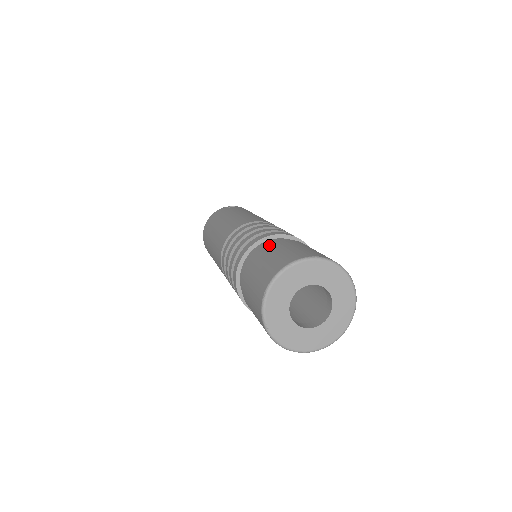
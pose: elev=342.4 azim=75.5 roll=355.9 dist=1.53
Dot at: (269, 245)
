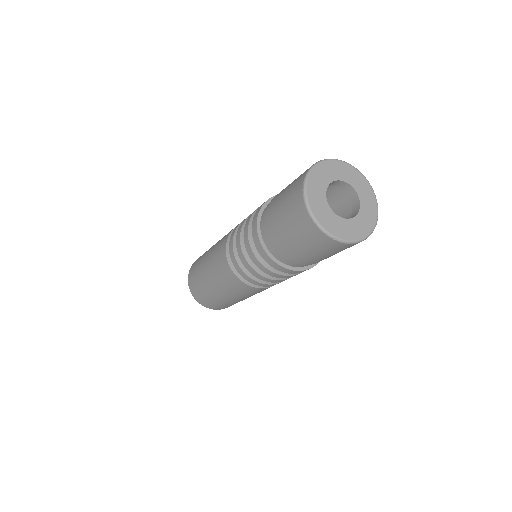
Dot at: occluded
